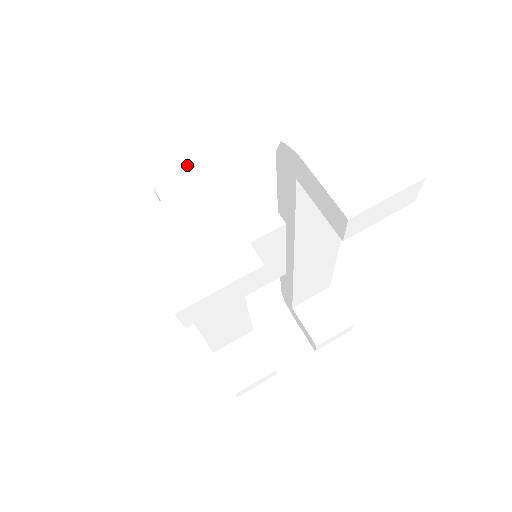
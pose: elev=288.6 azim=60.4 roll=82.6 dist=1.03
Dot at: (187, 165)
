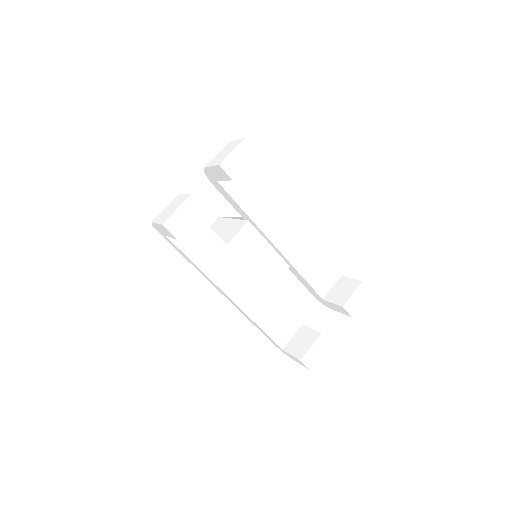
Dot at: occluded
